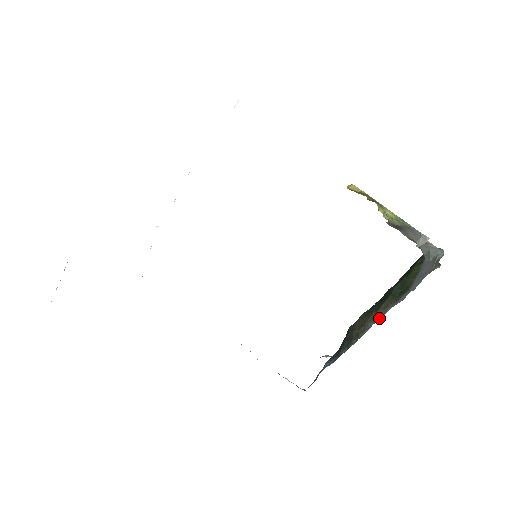
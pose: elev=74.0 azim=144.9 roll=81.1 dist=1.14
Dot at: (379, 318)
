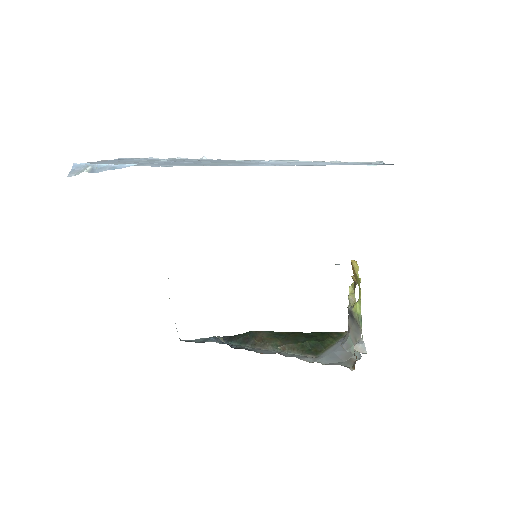
Dot at: (281, 351)
